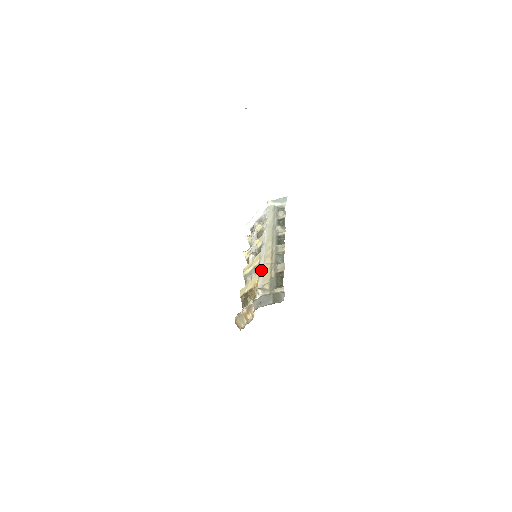
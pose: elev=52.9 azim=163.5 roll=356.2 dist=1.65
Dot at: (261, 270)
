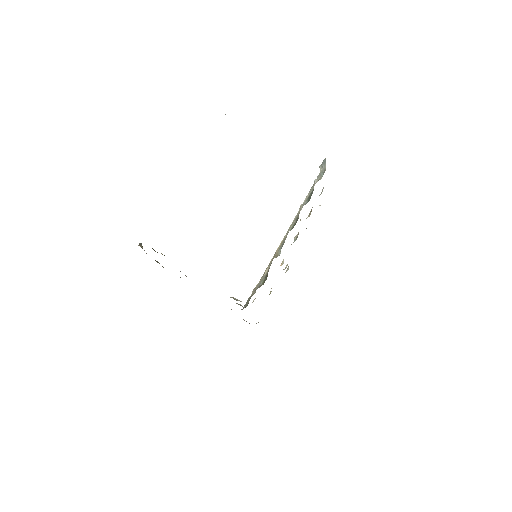
Dot at: occluded
